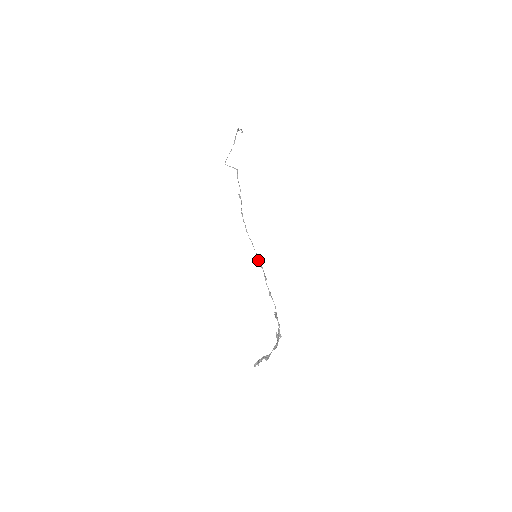
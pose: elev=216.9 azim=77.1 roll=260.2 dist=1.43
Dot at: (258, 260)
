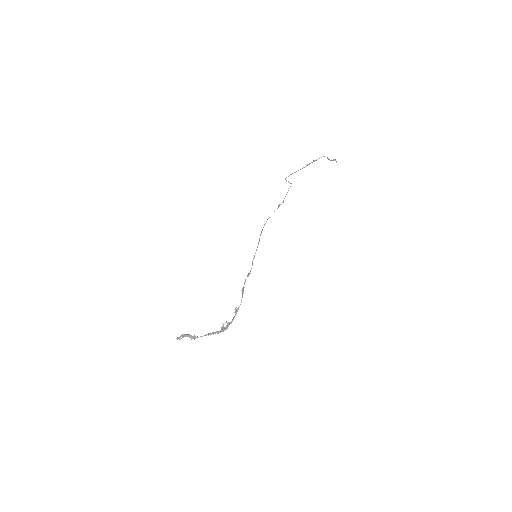
Dot at: (253, 259)
